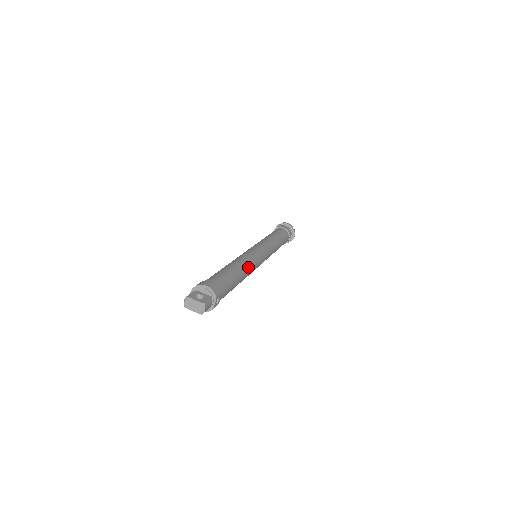
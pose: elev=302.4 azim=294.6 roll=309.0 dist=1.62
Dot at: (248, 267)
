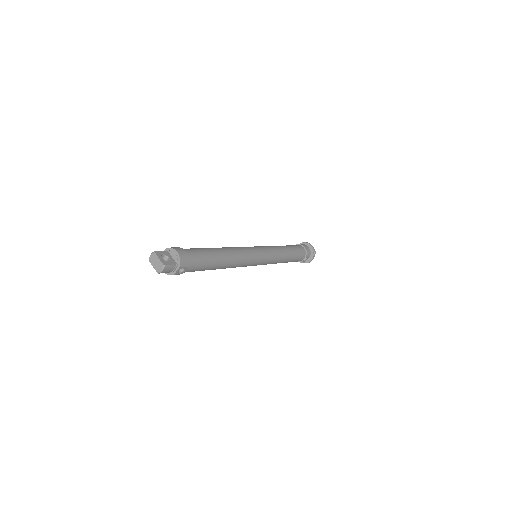
Dot at: (236, 259)
